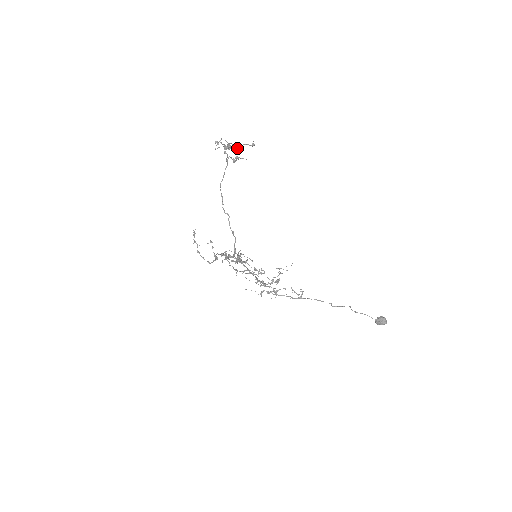
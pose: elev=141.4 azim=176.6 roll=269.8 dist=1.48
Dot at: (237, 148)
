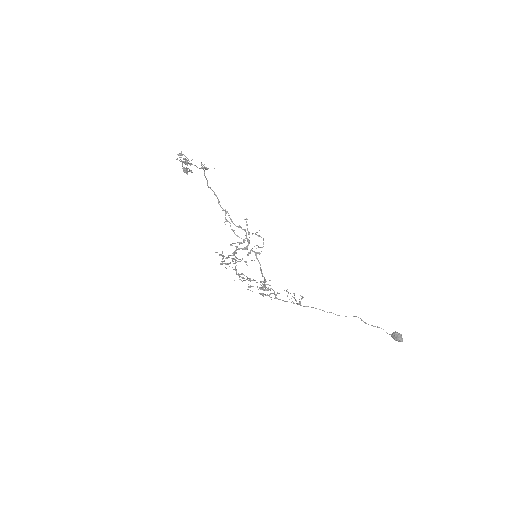
Dot at: (183, 171)
